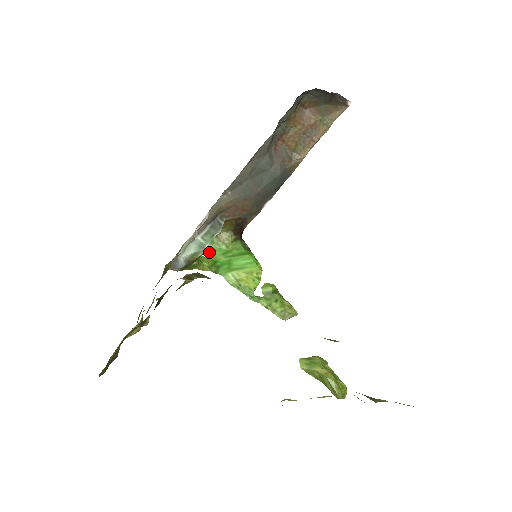
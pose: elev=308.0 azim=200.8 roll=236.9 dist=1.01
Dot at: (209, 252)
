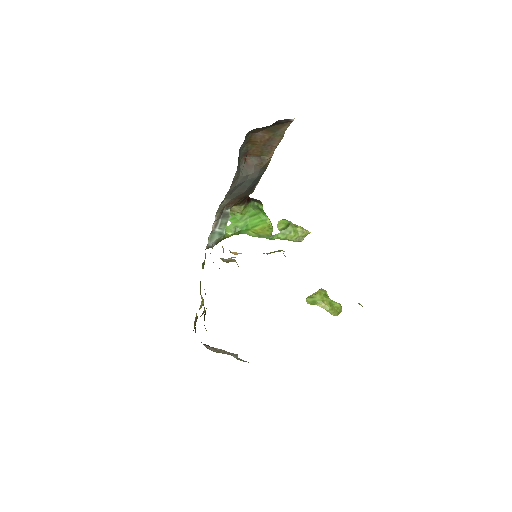
Dot at: occluded
